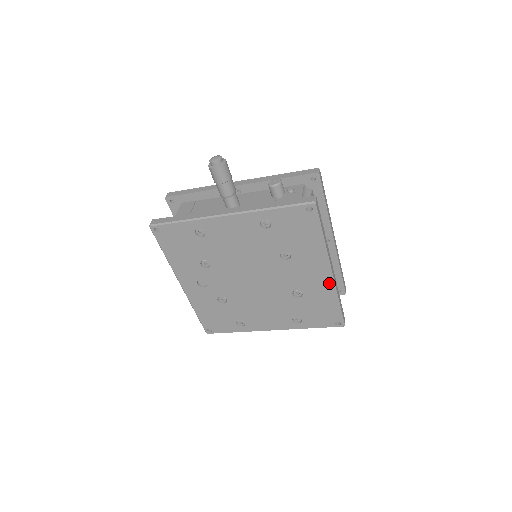
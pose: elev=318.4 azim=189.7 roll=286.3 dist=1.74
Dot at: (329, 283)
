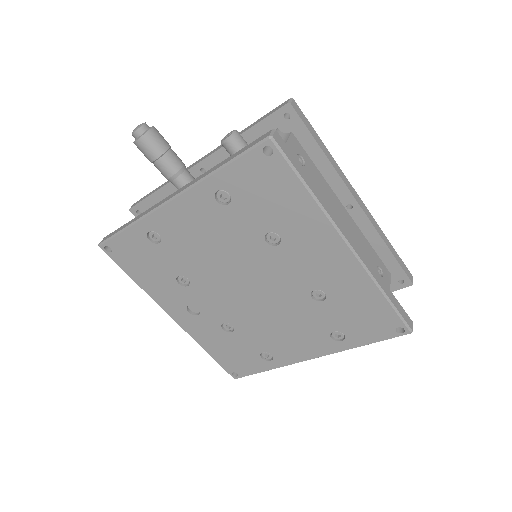
Dot at: (355, 266)
